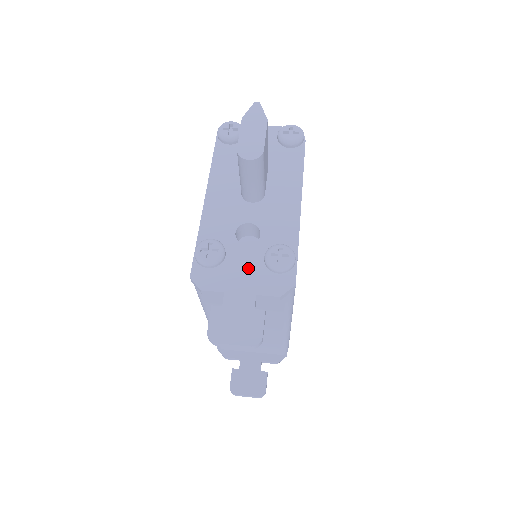
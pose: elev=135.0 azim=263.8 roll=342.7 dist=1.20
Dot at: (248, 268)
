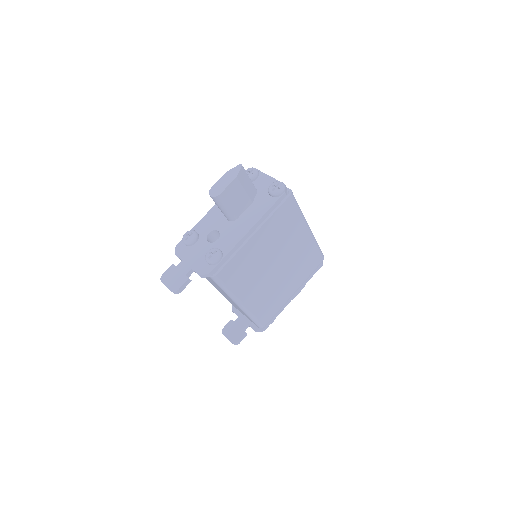
Dot at: (199, 254)
